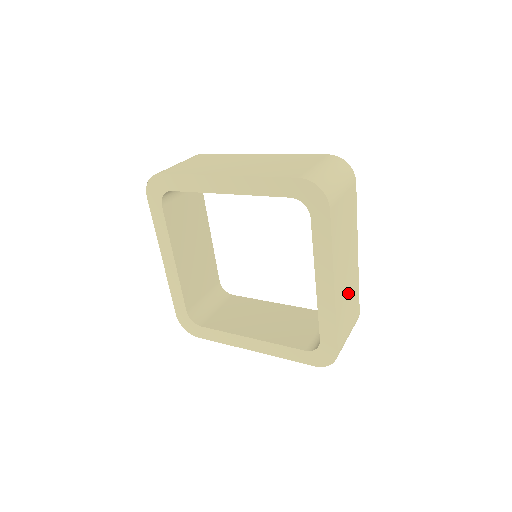
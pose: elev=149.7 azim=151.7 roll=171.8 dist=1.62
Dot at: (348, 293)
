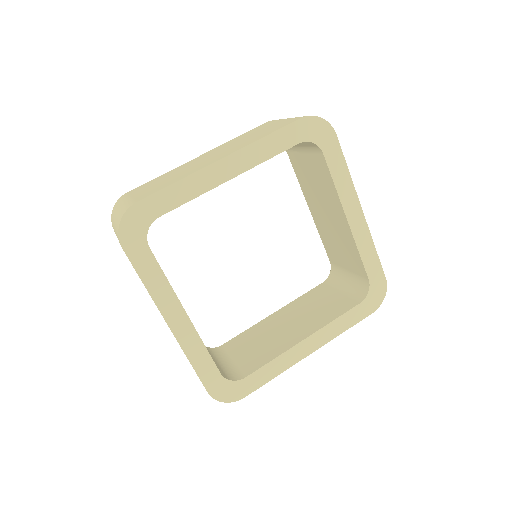
Dot at: occluded
